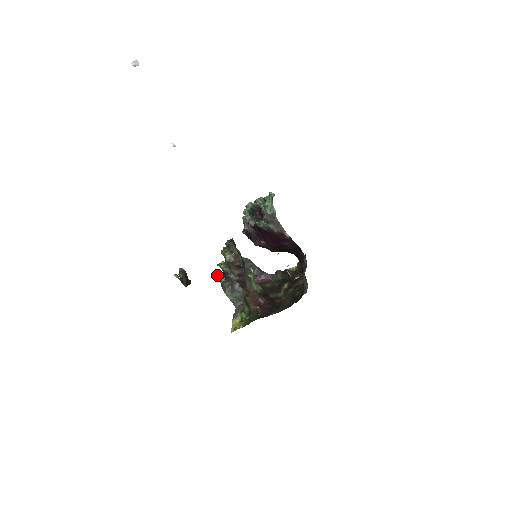
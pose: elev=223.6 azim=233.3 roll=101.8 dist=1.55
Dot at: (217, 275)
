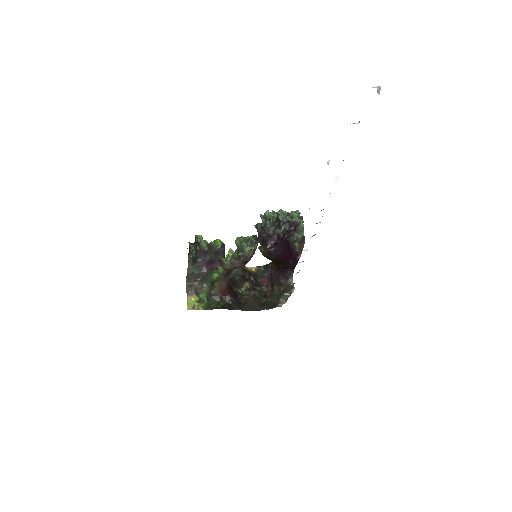
Dot at: (190, 245)
